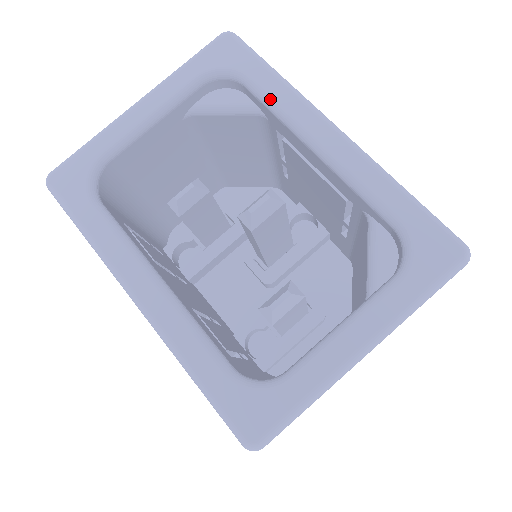
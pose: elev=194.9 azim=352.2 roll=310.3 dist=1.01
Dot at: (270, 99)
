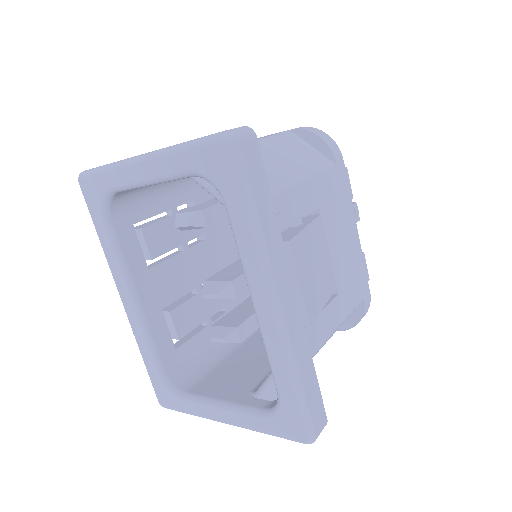
Dot at: (236, 241)
